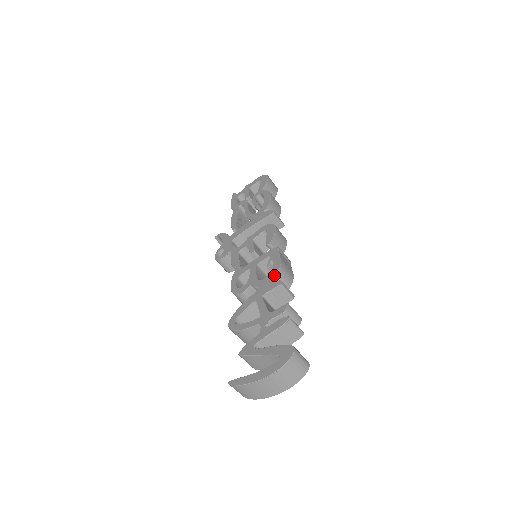
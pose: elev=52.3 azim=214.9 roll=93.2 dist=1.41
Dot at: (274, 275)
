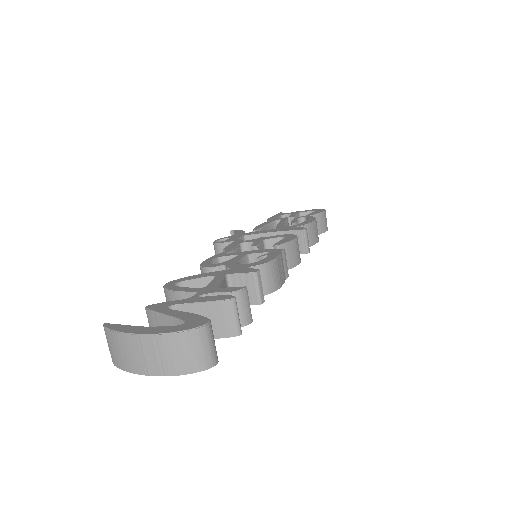
Dot at: (257, 264)
